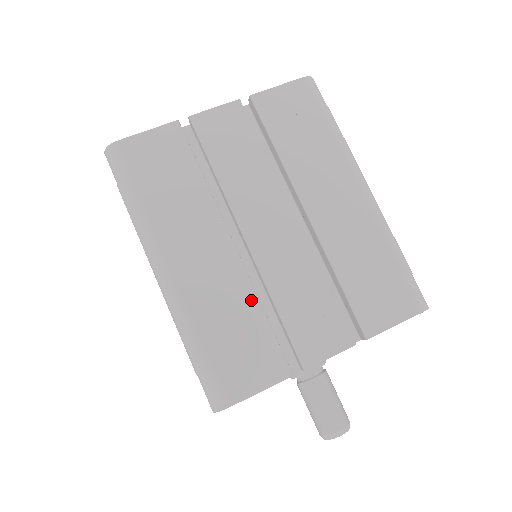
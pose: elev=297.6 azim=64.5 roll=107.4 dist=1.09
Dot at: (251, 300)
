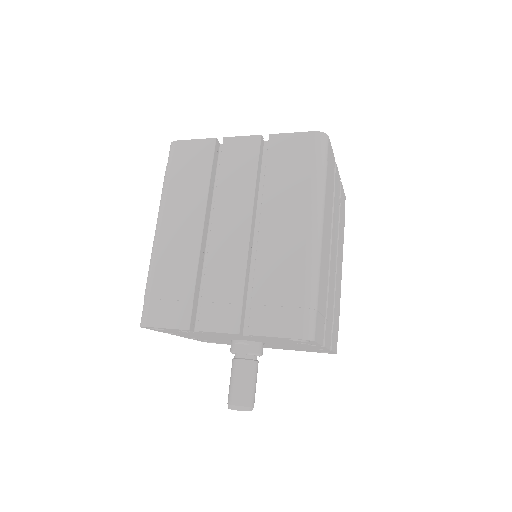
Dot at: (192, 269)
